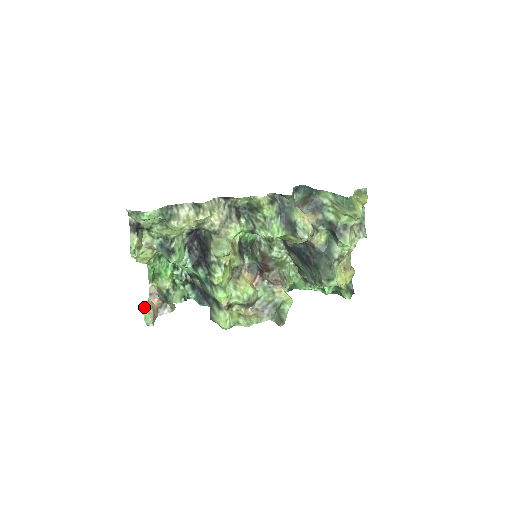
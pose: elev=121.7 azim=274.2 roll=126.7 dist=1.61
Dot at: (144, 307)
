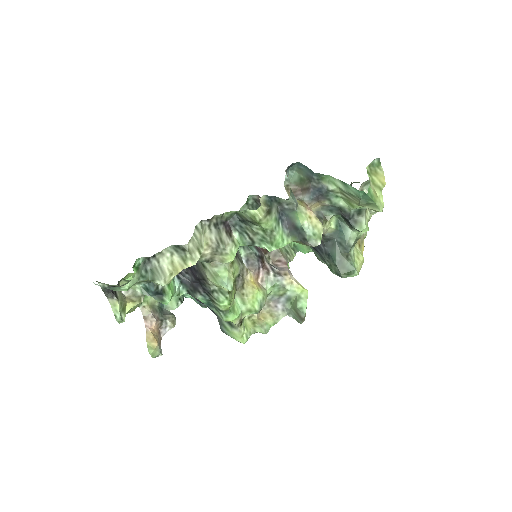
Dot at: (147, 345)
